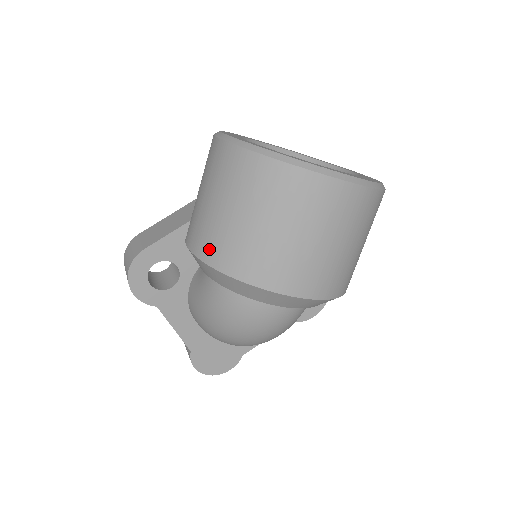
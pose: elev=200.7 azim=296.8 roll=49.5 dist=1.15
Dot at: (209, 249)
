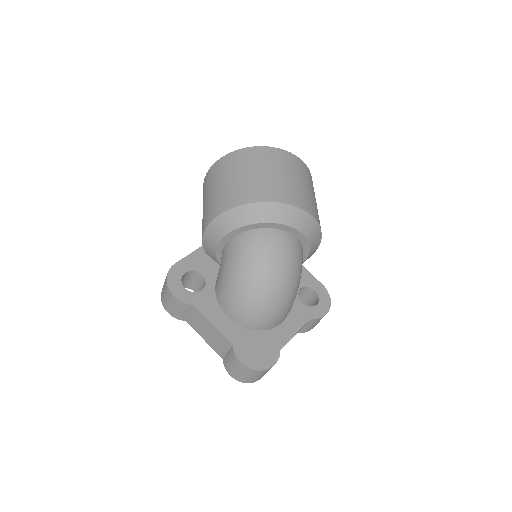
Dot at: (216, 209)
